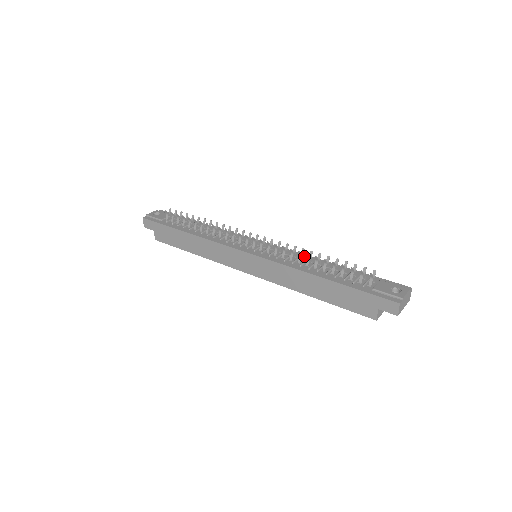
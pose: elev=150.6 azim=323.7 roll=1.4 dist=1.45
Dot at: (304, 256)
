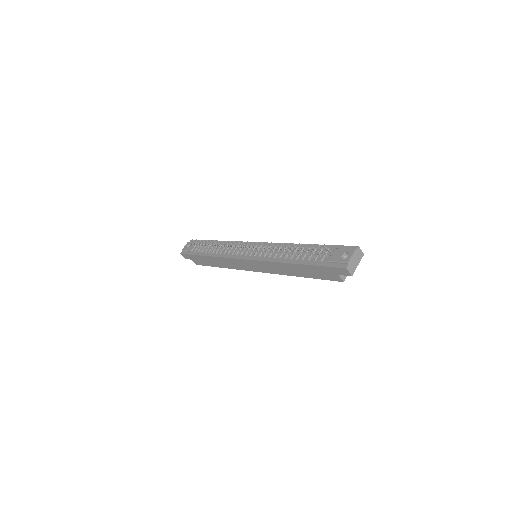
Dot at: occluded
